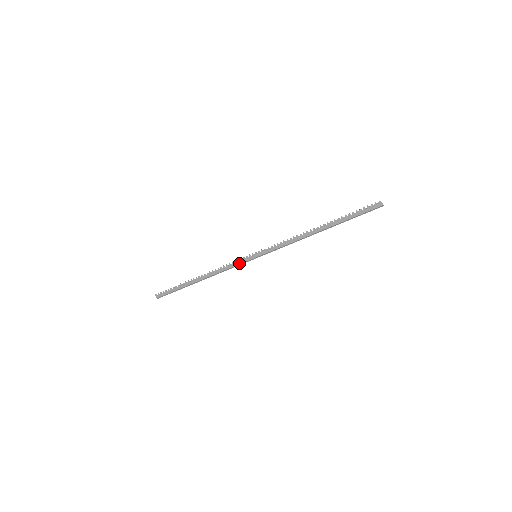
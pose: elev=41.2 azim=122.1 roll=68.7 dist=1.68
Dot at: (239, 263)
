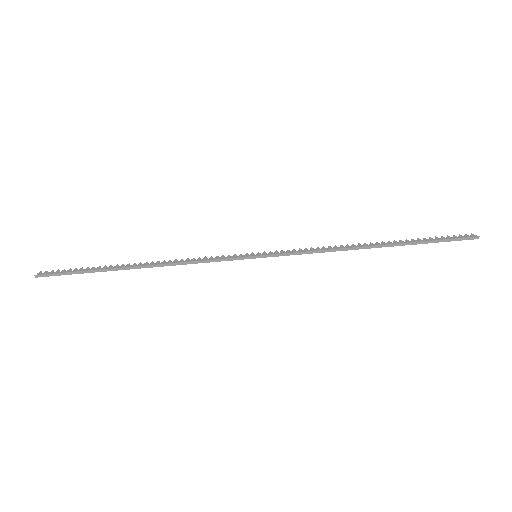
Dot at: (222, 260)
